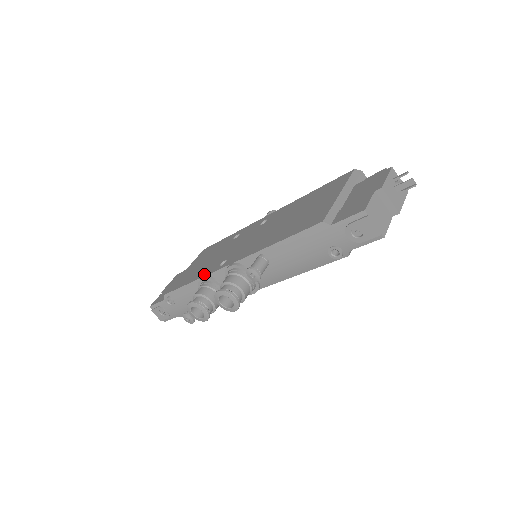
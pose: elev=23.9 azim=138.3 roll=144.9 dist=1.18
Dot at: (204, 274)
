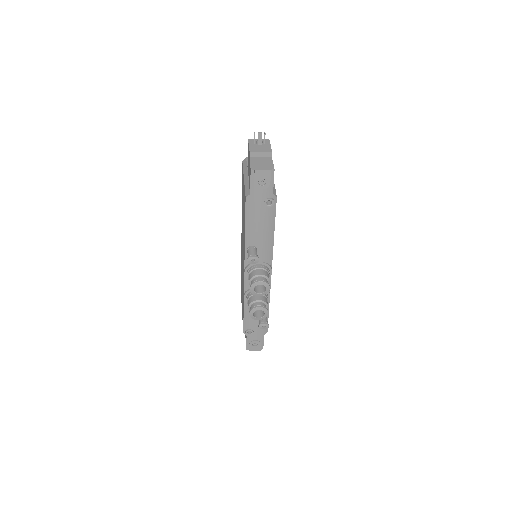
Dot at: (243, 295)
